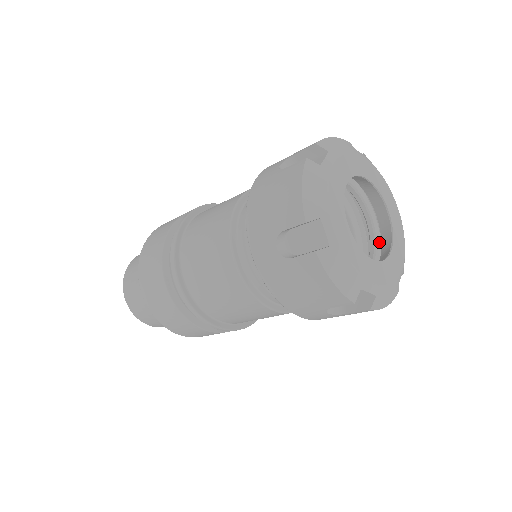
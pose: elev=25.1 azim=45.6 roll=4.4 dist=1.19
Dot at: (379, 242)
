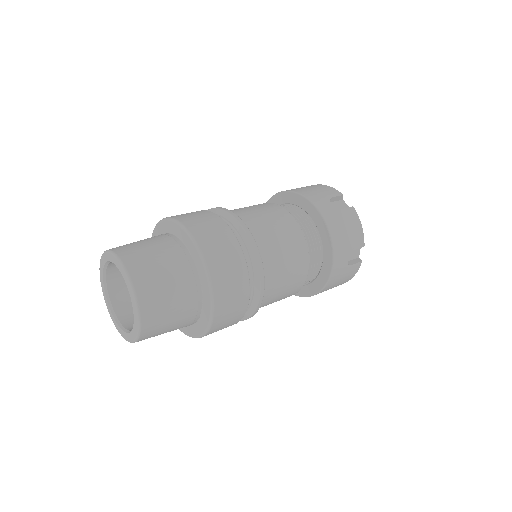
Dot at: occluded
